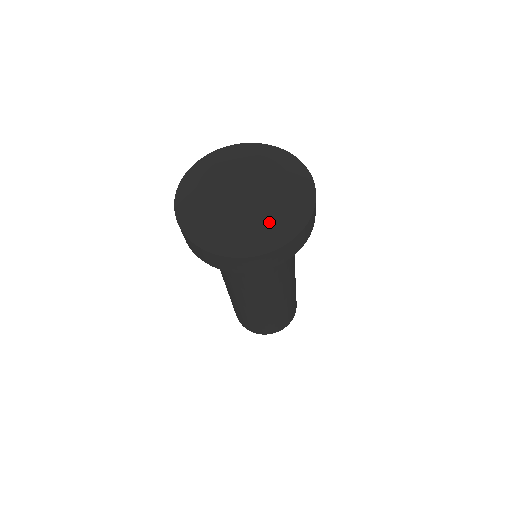
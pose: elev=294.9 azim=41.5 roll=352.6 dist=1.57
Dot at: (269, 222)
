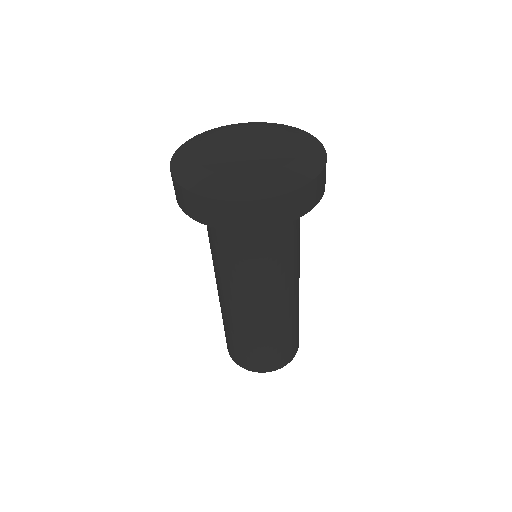
Dot at: (243, 175)
